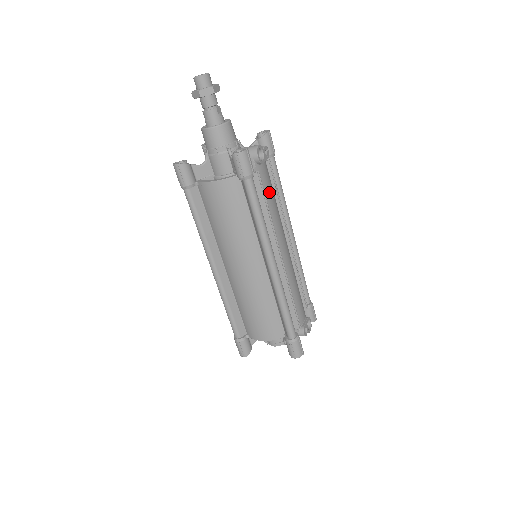
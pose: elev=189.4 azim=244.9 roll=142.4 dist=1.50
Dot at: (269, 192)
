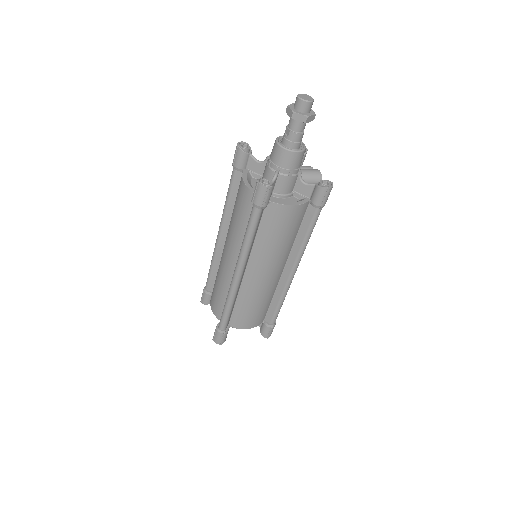
Dot at: occluded
